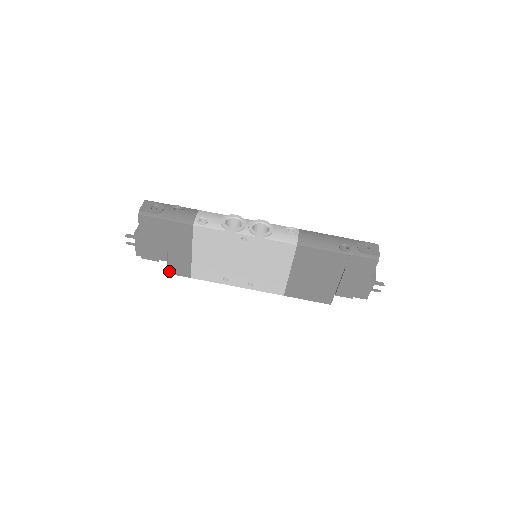
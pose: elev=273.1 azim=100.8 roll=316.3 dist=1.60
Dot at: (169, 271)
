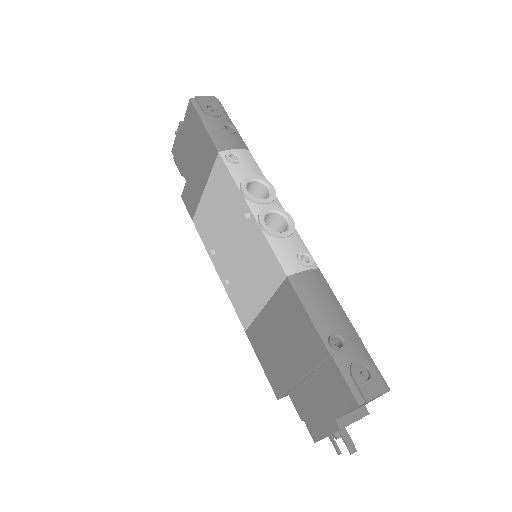
Dot at: (183, 195)
